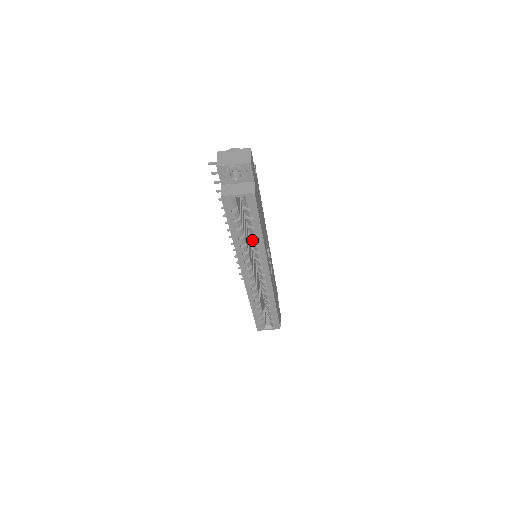
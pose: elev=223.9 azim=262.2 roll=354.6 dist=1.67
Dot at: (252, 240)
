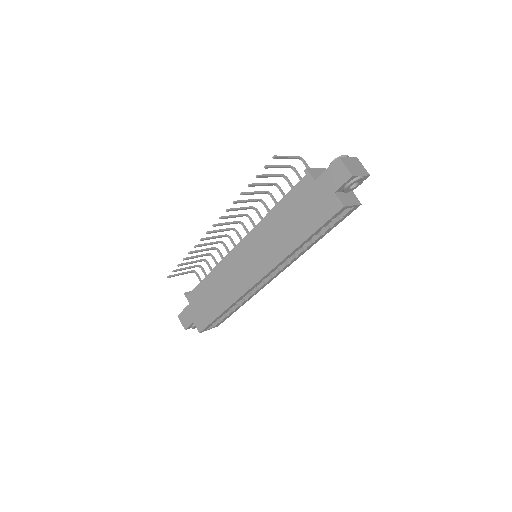
Dot at: (304, 245)
